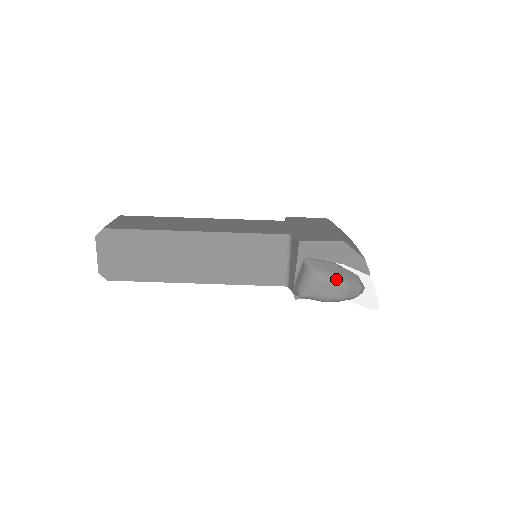
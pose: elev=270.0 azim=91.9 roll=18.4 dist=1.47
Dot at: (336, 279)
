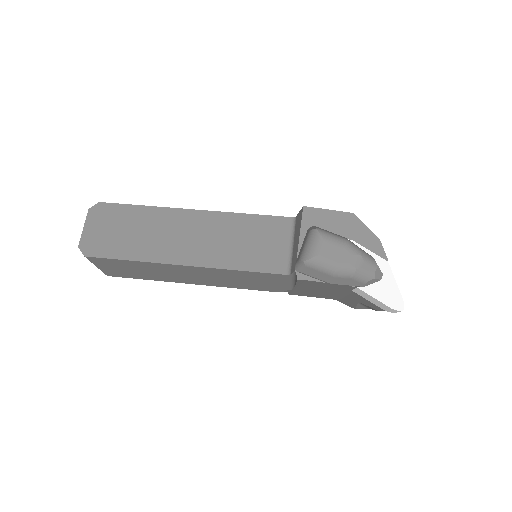
Dot at: (346, 242)
